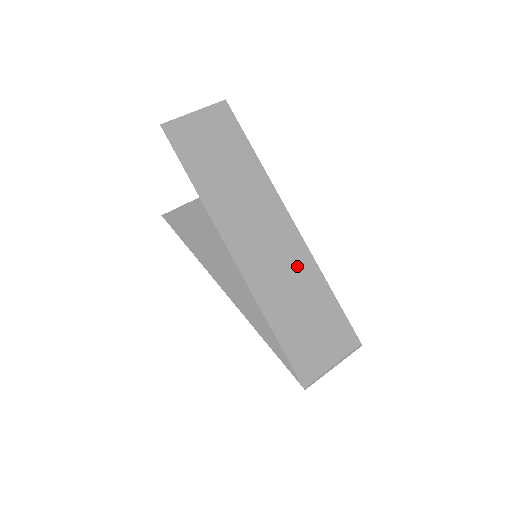
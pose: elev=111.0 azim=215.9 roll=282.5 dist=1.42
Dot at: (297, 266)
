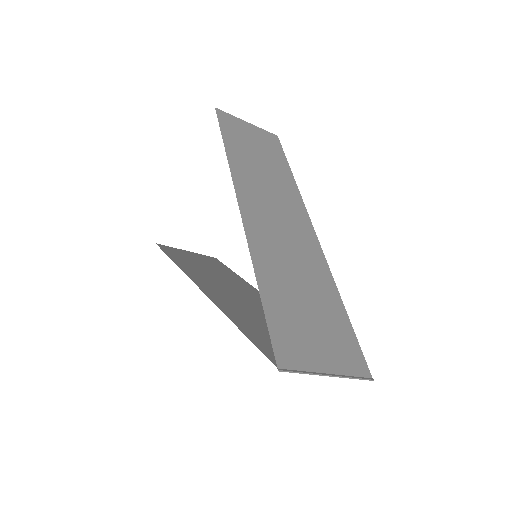
Dot at: (307, 258)
